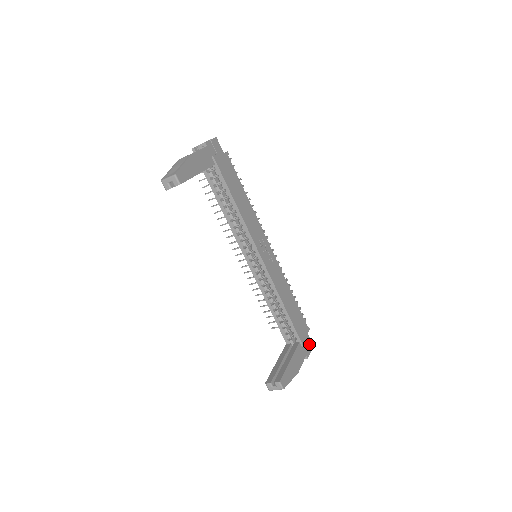
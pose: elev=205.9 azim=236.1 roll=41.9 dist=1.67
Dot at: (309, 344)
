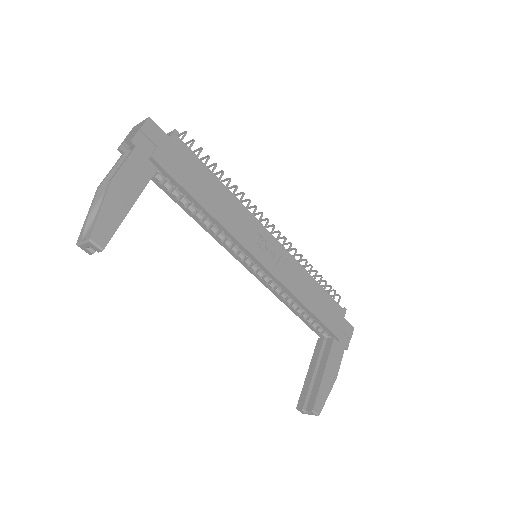
Dot at: (347, 330)
